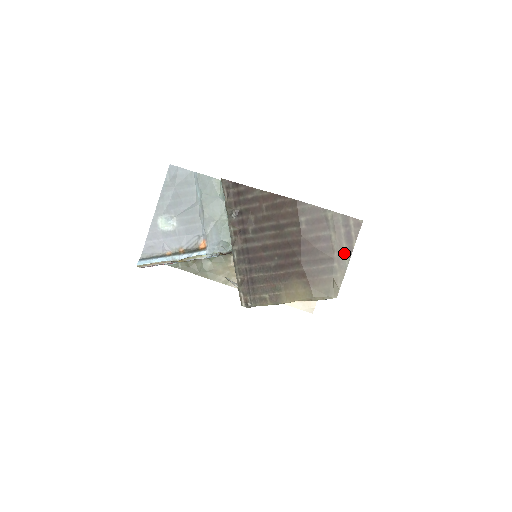
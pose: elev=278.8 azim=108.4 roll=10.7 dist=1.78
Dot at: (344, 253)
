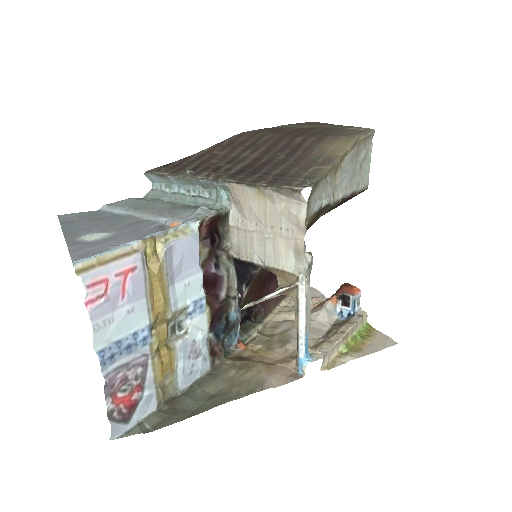
Dot at: (330, 126)
